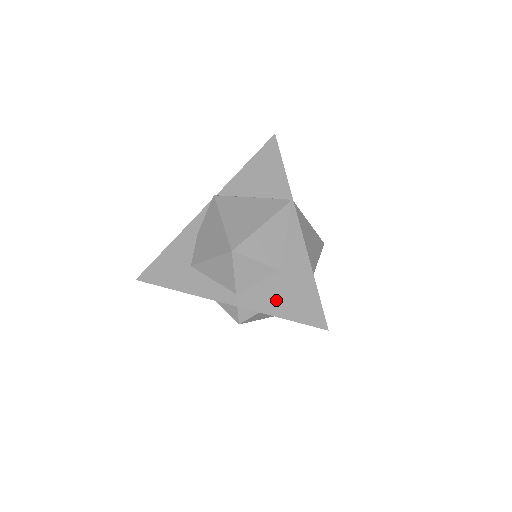
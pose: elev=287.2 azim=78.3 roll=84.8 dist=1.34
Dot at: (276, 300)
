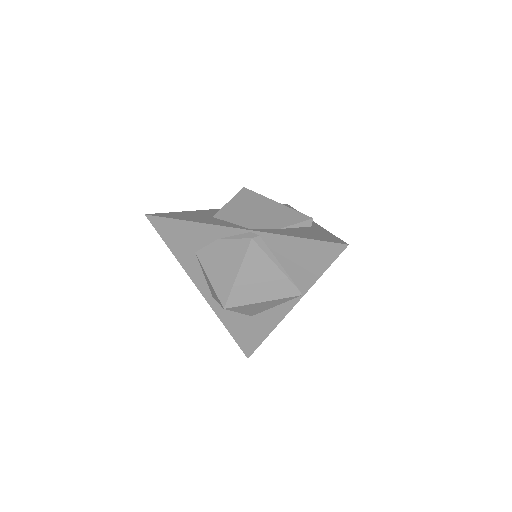
Dot at: (234, 324)
